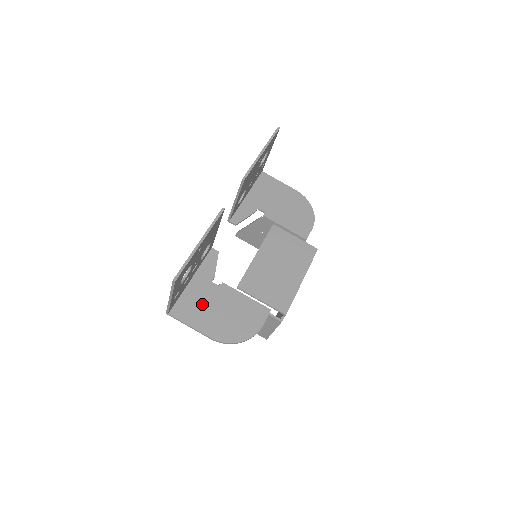
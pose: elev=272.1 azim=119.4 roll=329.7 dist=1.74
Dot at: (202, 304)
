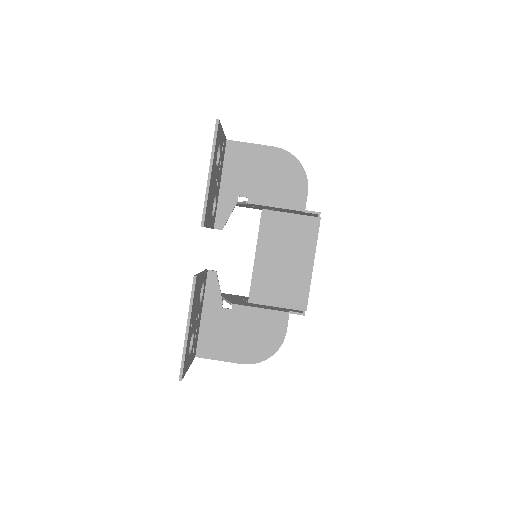
Dot at: (221, 335)
